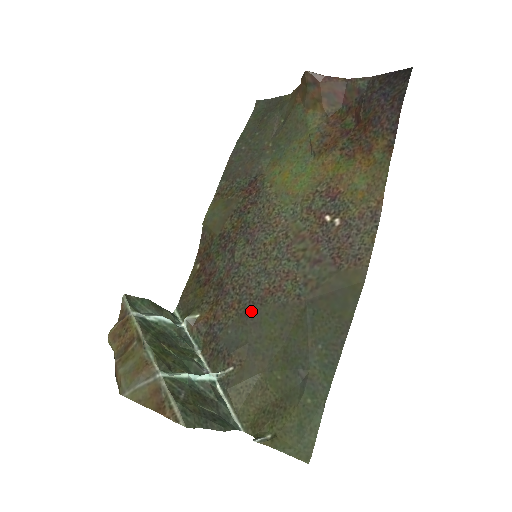
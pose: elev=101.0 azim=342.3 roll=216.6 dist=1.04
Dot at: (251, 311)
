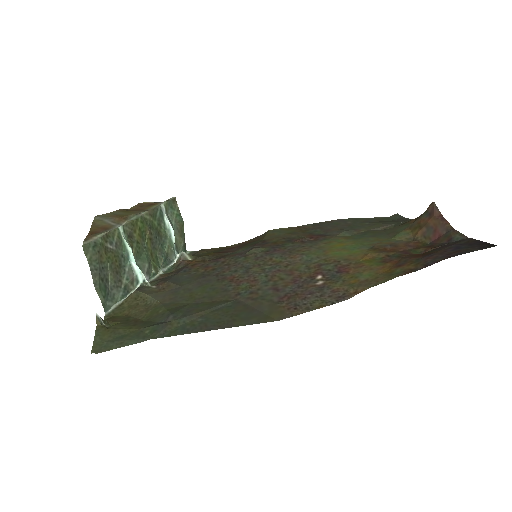
Dot at: (209, 277)
